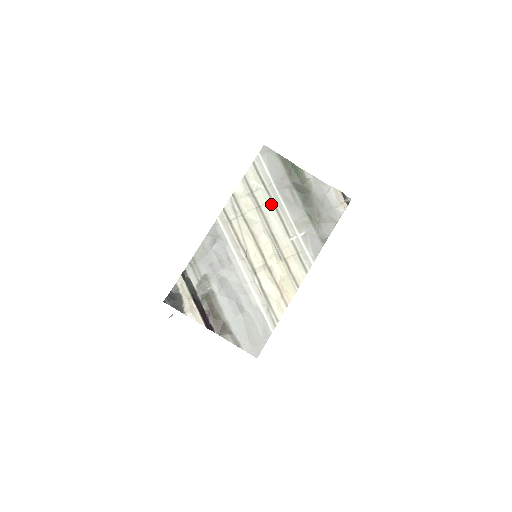
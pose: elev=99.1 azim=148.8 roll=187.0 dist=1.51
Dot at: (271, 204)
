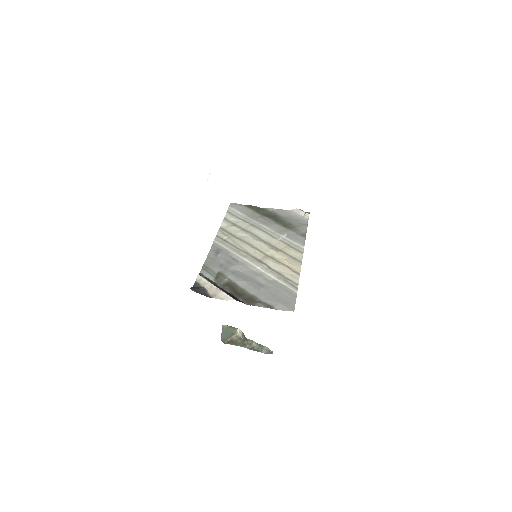
Dot at: (252, 226)
